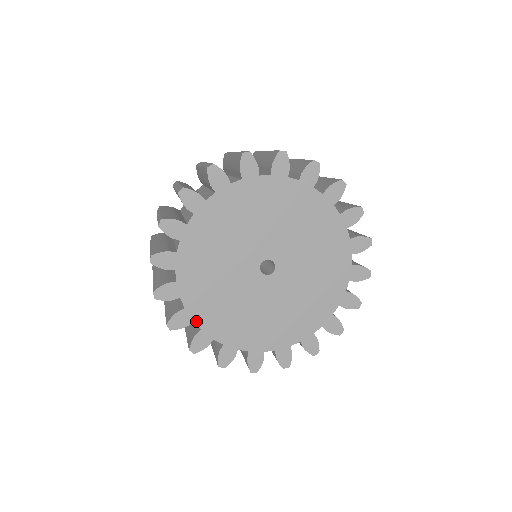
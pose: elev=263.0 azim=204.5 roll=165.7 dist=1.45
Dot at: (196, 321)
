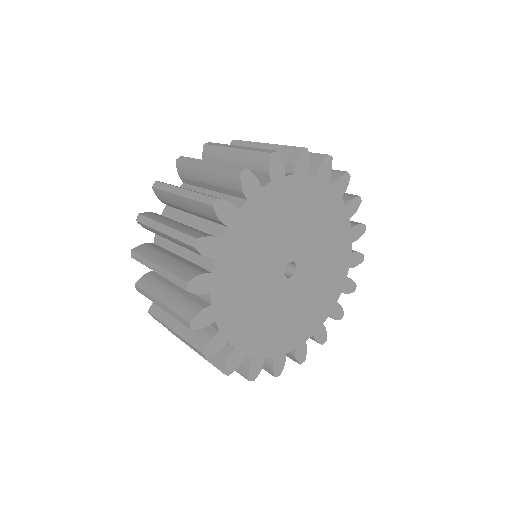
Dot at: (218, 321)
